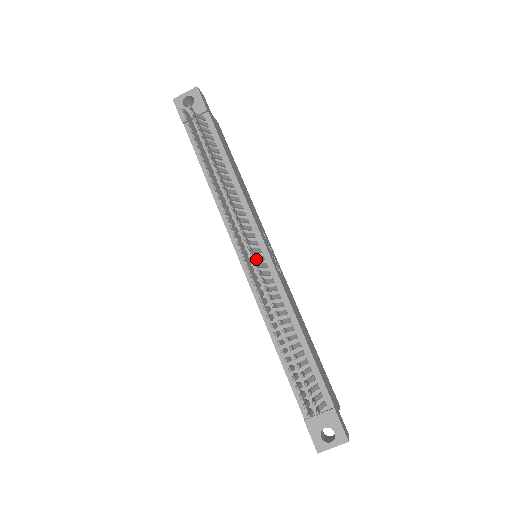
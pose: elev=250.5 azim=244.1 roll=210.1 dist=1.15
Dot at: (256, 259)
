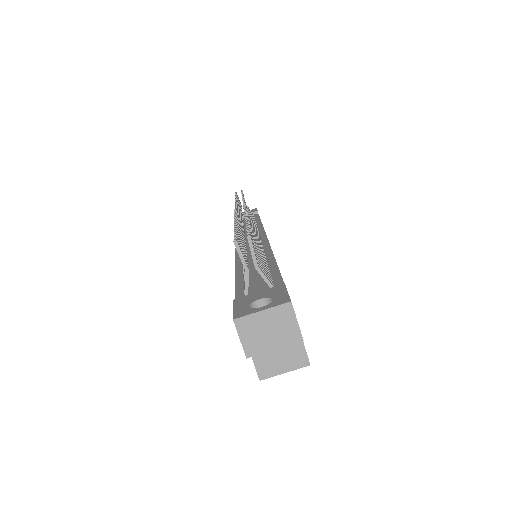
Dot at: occluded
